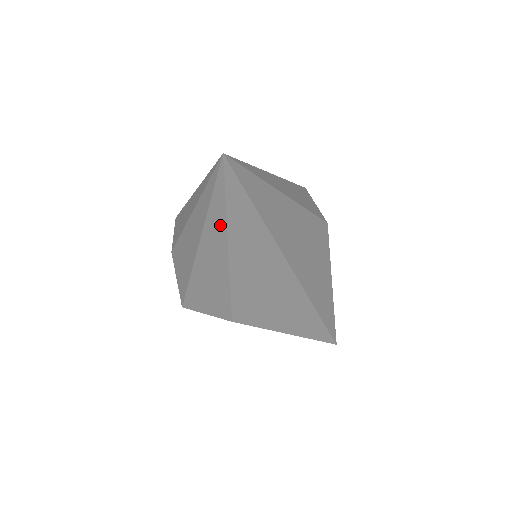
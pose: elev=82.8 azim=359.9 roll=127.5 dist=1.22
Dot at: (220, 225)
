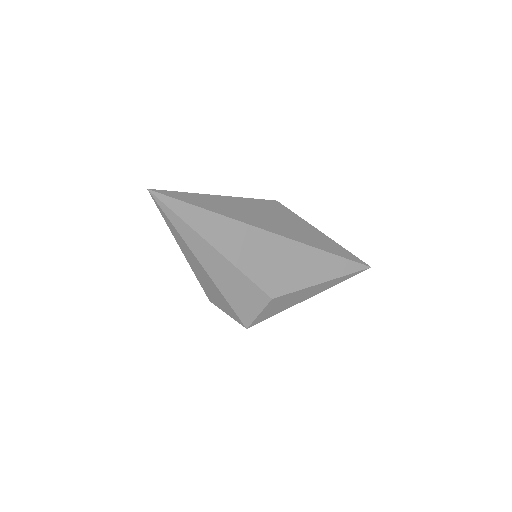
Dot at: (191, 234)
